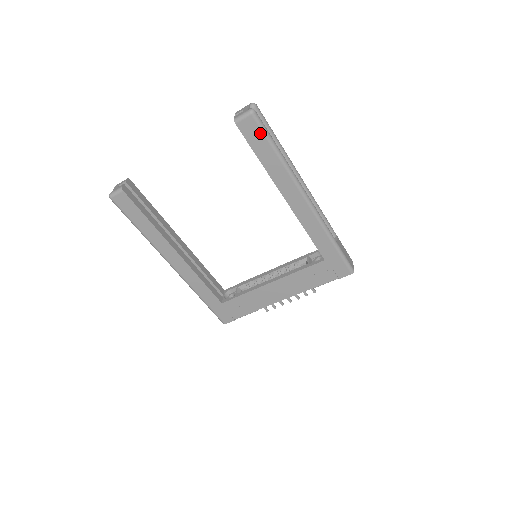
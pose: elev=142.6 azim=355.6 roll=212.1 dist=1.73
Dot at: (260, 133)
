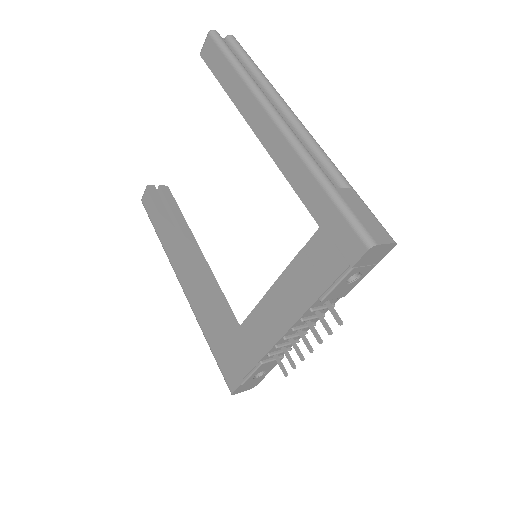
Dot at: (218, 51)
